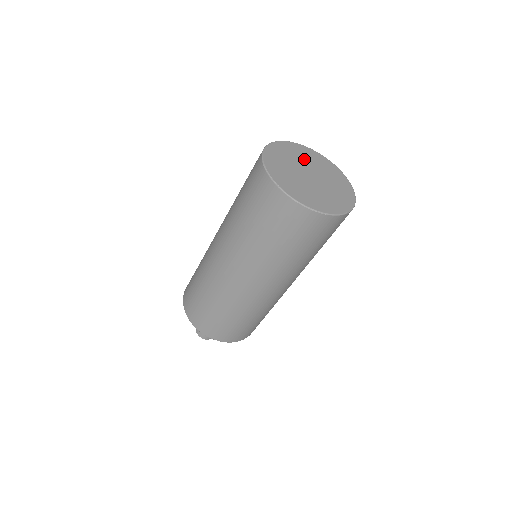
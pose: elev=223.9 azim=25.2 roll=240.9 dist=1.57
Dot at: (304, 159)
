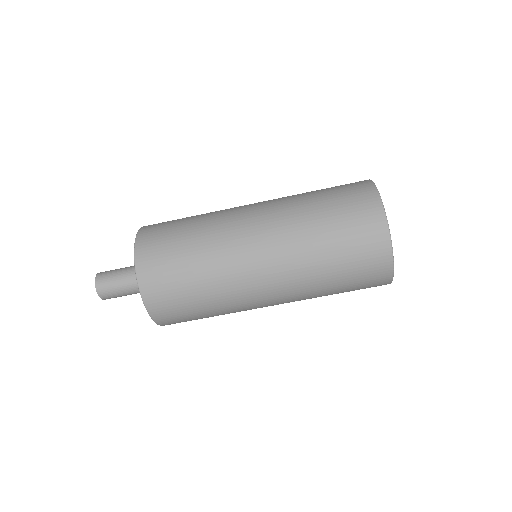
Dot at: occluded
